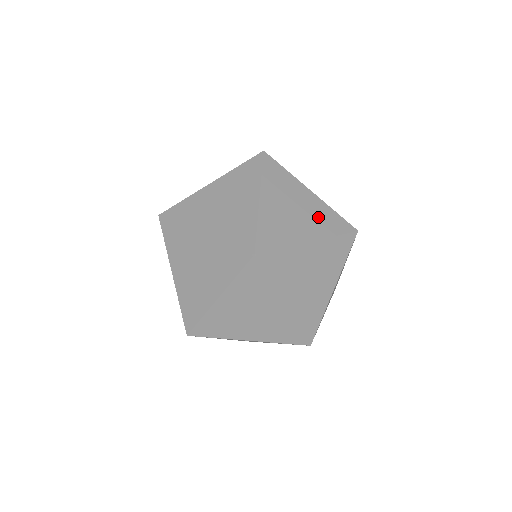
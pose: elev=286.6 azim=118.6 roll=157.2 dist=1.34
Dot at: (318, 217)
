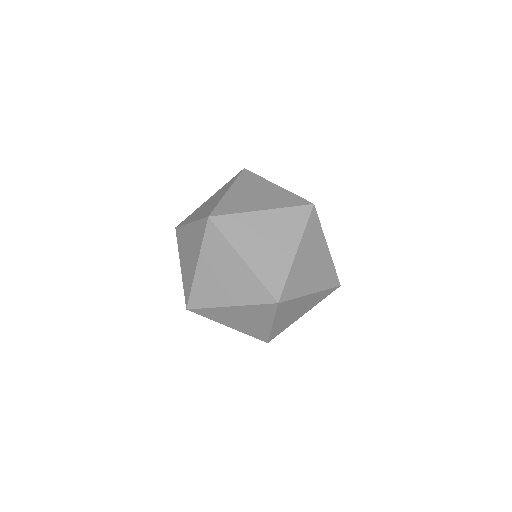
Dot at: occluded
